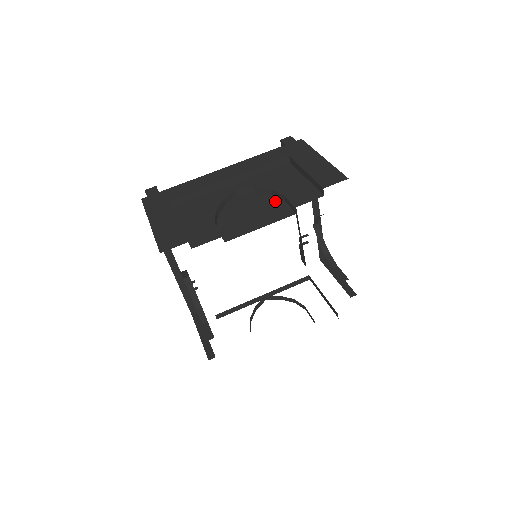
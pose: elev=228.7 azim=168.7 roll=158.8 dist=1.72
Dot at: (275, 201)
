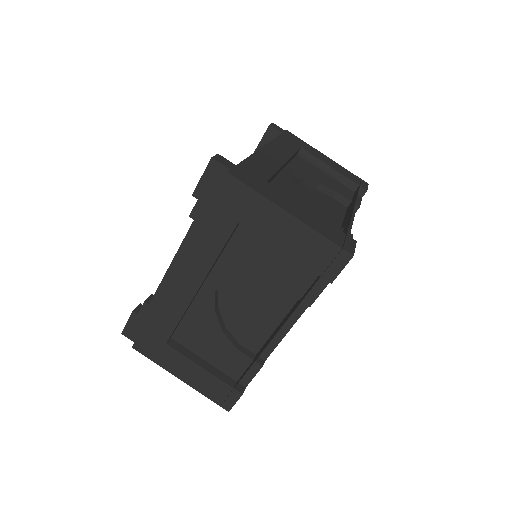
Dot at: (327, 197)
